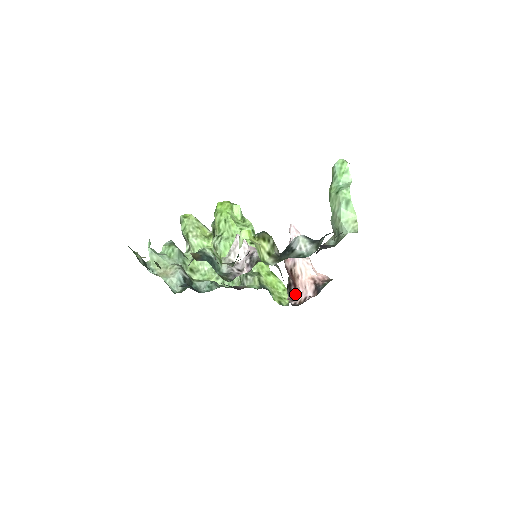
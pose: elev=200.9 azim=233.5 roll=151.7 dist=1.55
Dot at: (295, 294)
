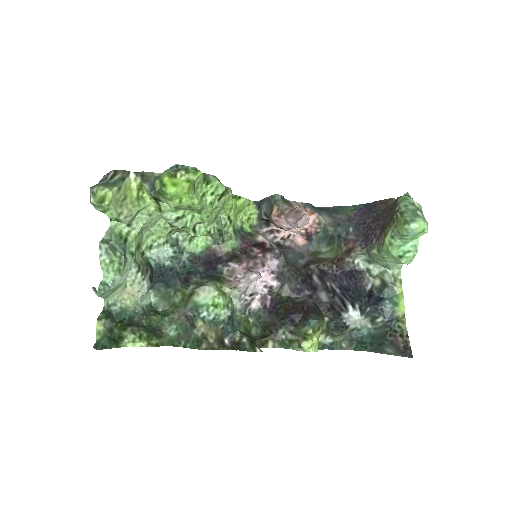
Dot at: (275, 229)
